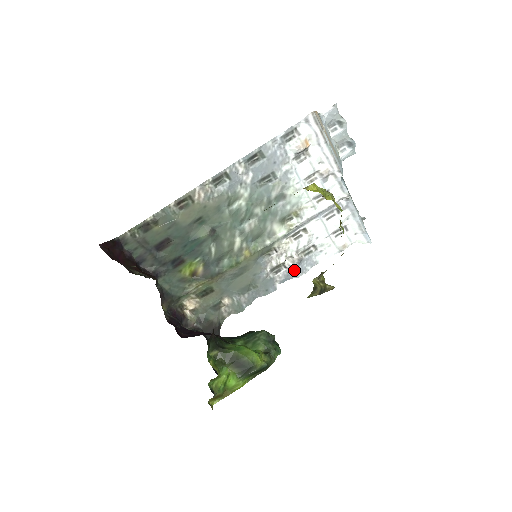
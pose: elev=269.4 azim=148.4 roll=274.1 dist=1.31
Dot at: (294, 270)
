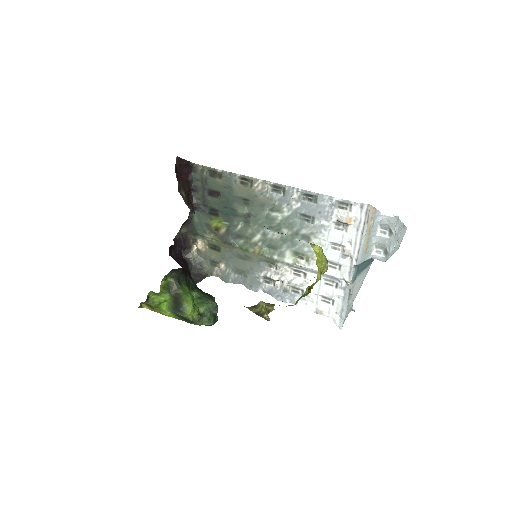
Dot at: (278, 292)
